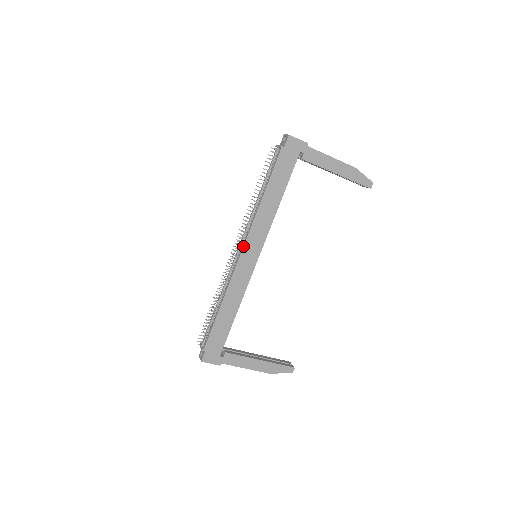
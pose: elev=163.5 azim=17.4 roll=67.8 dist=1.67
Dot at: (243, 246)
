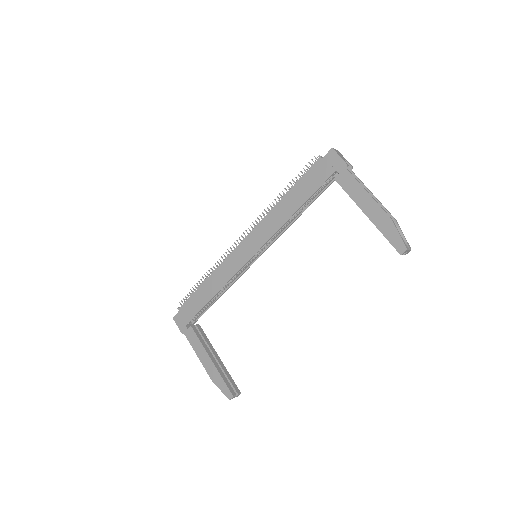
Dot at: (246, 236)
